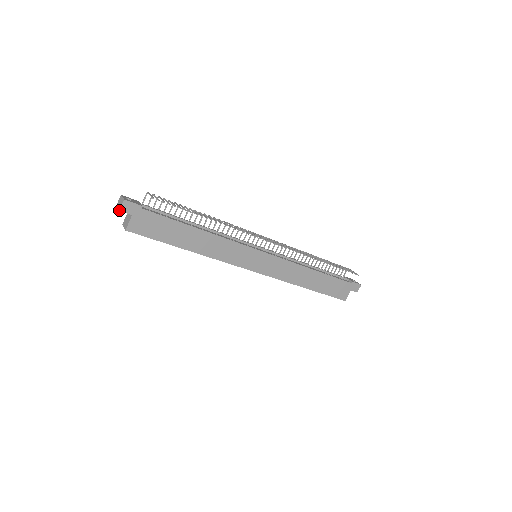
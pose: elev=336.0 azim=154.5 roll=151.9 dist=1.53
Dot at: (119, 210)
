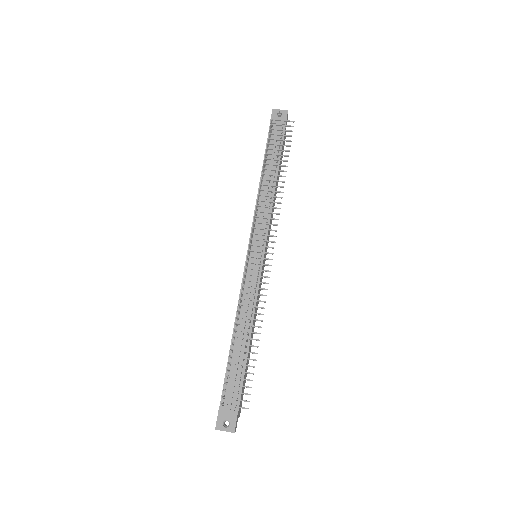
Dot at: occluded
